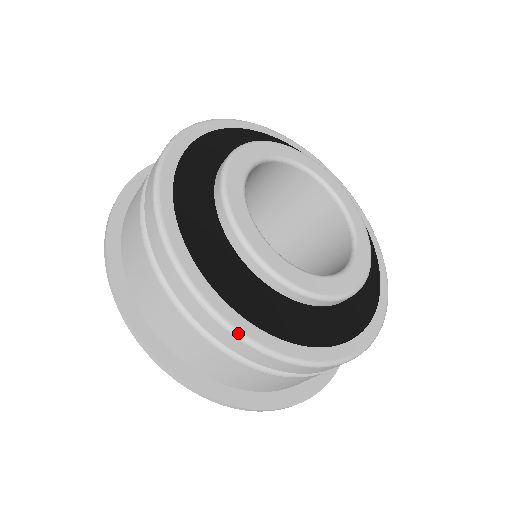
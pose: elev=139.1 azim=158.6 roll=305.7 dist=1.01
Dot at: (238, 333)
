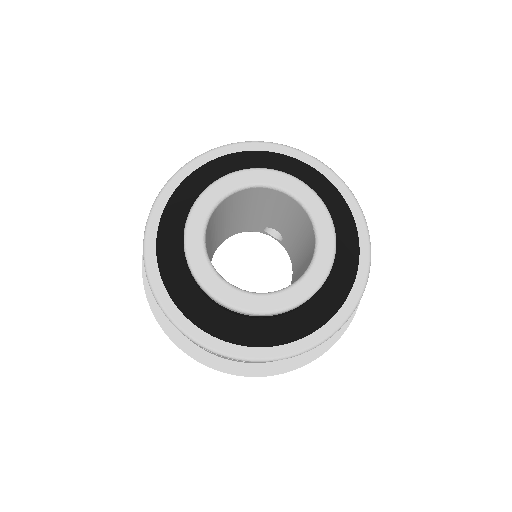
Dot at: (158, 301)
